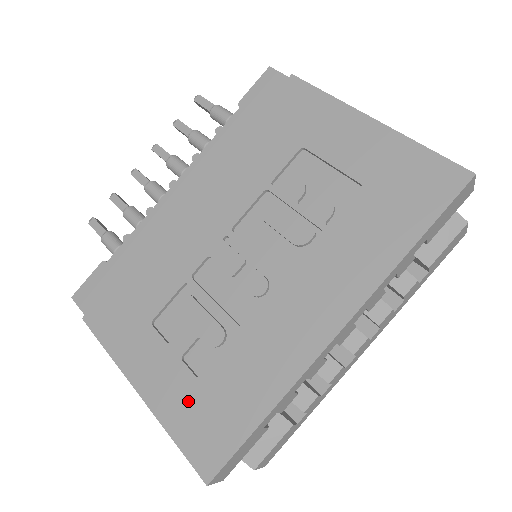
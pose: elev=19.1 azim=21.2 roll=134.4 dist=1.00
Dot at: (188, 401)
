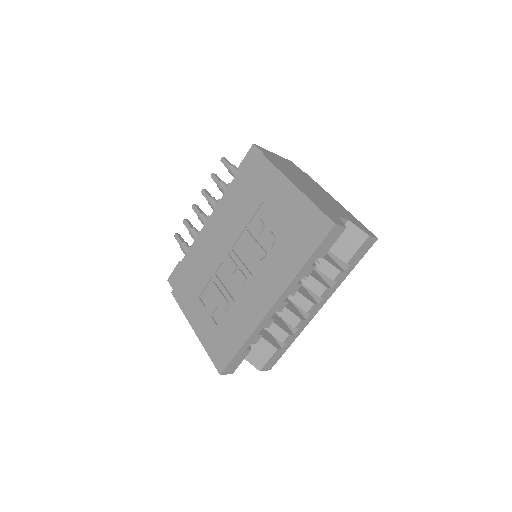
Dot at: (213, 336)
